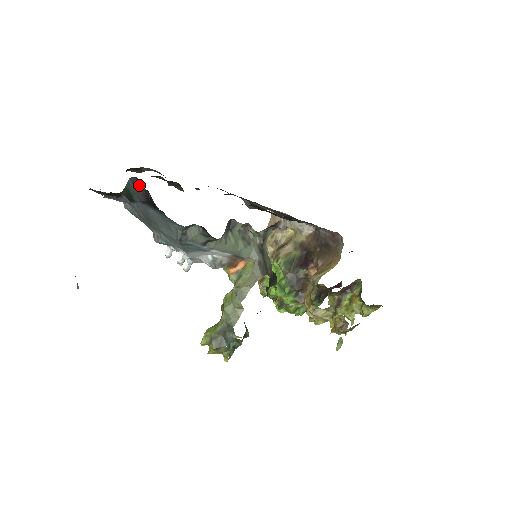
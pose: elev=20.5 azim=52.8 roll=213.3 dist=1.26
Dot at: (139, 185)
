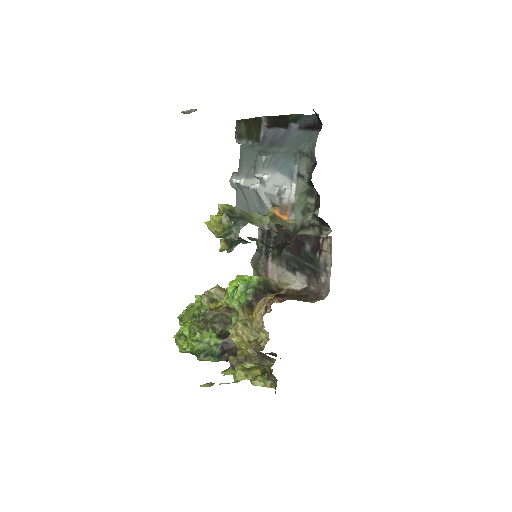
Dot at: (312, 119)
